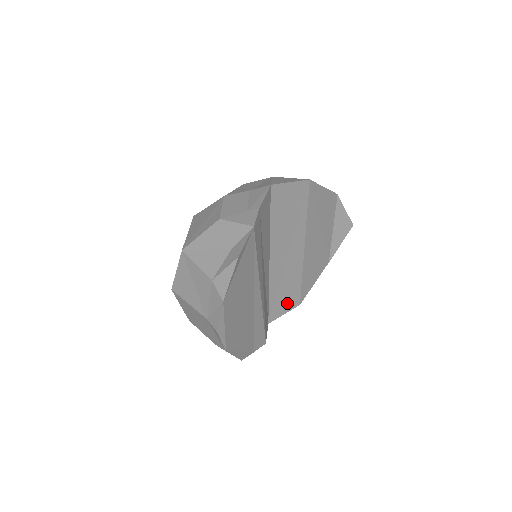
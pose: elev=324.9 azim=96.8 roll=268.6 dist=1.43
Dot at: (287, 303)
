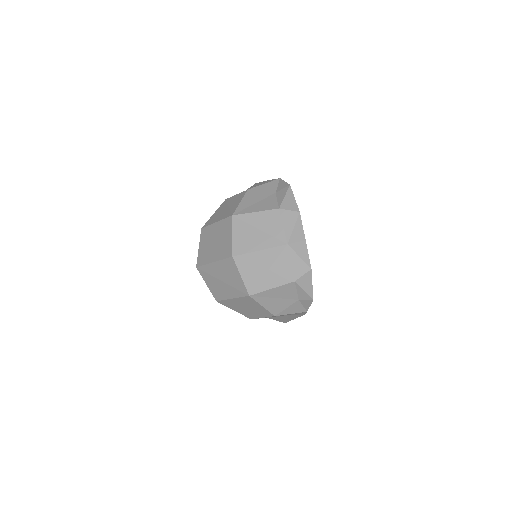
Dot at: occluded
